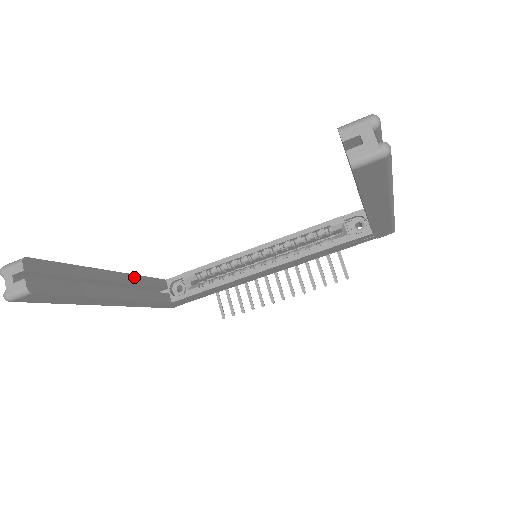
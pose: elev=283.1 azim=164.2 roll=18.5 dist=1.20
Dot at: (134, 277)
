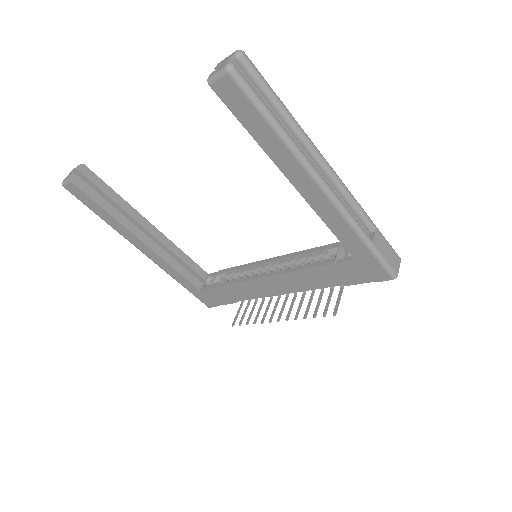
Dot at: (172, 244)
